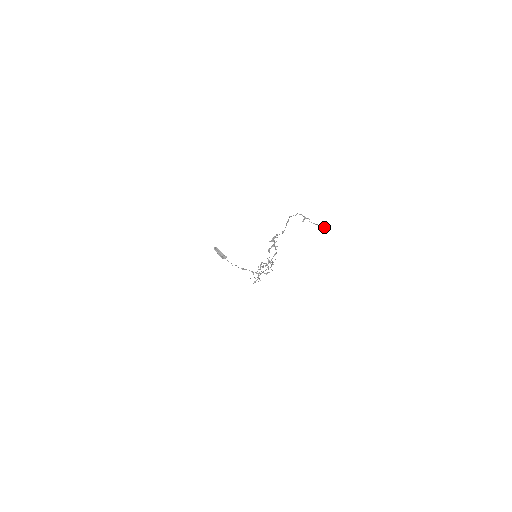
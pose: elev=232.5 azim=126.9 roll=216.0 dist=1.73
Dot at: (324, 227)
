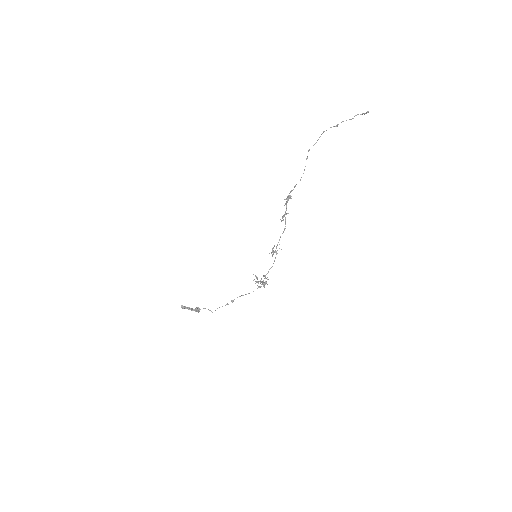
Dot at: (364, 113)
